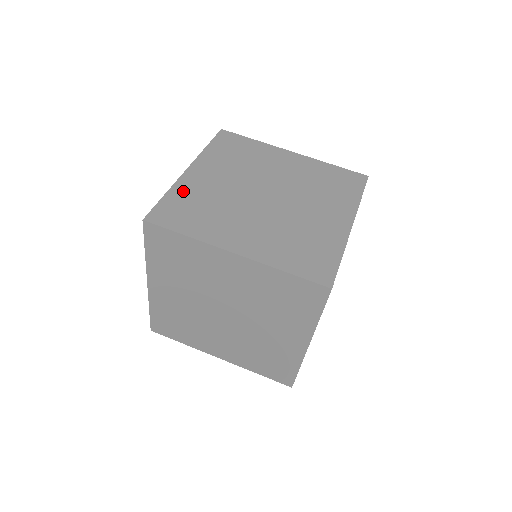
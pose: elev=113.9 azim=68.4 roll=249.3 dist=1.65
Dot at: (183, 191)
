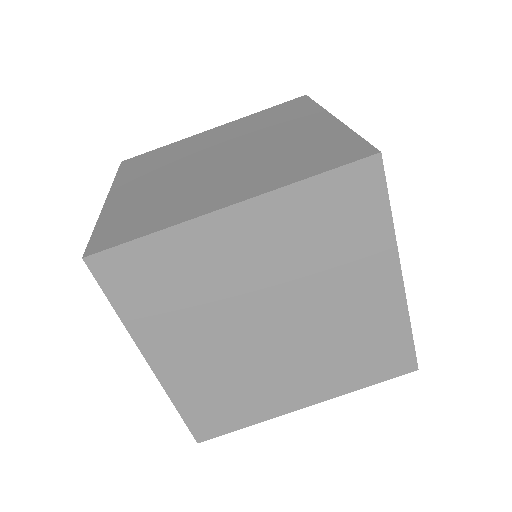
Dot at: (180, 246)
